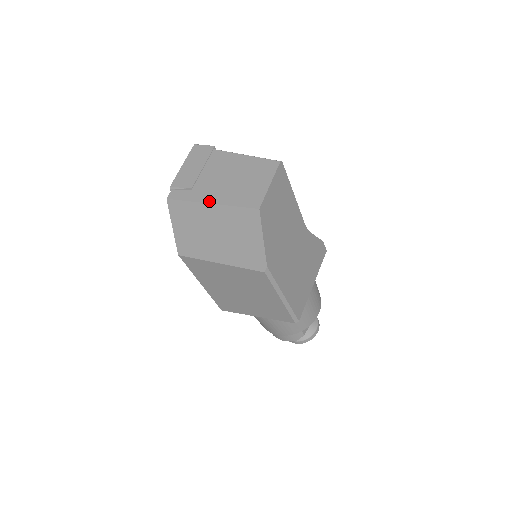
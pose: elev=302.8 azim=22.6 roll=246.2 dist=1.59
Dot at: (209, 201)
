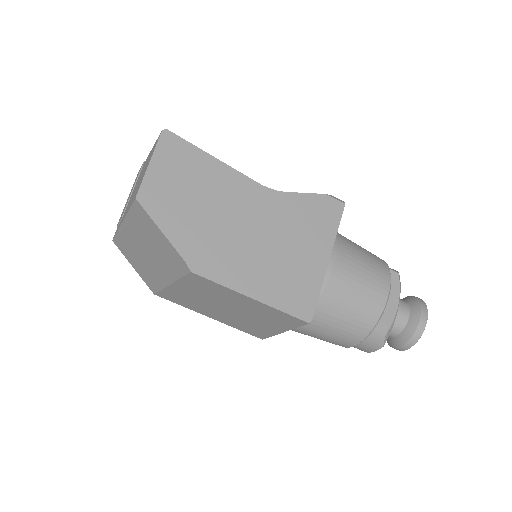
Dot at: (122, 220)
